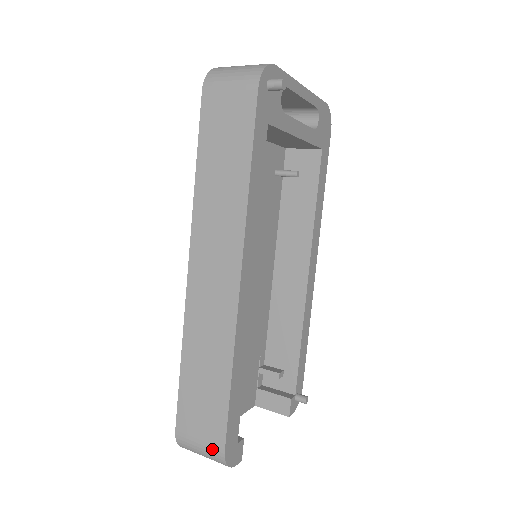
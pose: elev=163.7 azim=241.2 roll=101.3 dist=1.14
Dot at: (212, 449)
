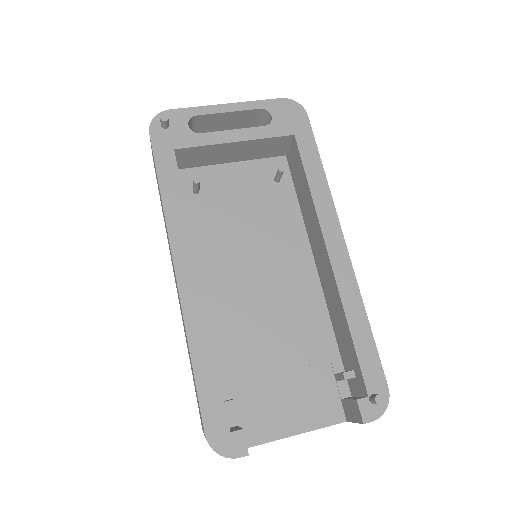
Dot at: occluded
